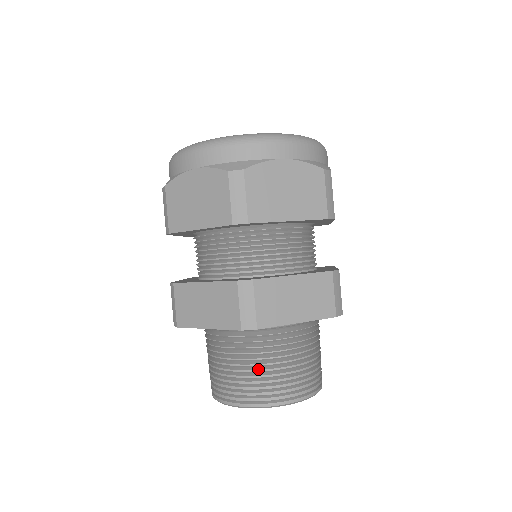
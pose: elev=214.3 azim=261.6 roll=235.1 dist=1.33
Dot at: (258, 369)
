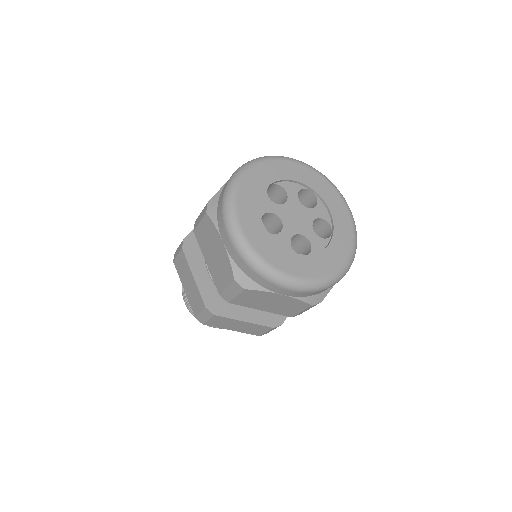
Dot at: occluded
